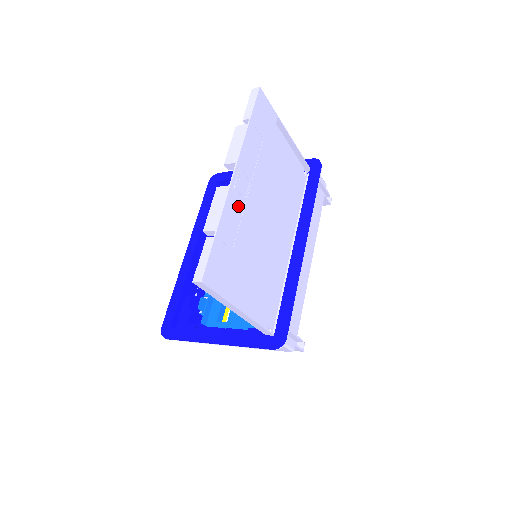
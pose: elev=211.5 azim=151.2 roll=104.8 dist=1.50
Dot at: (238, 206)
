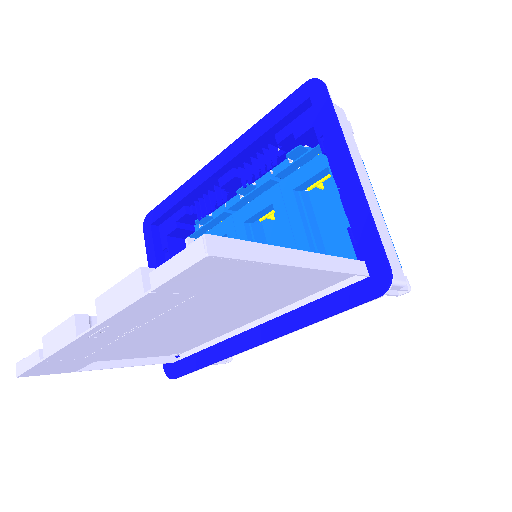
Dot at: (100, 342)
